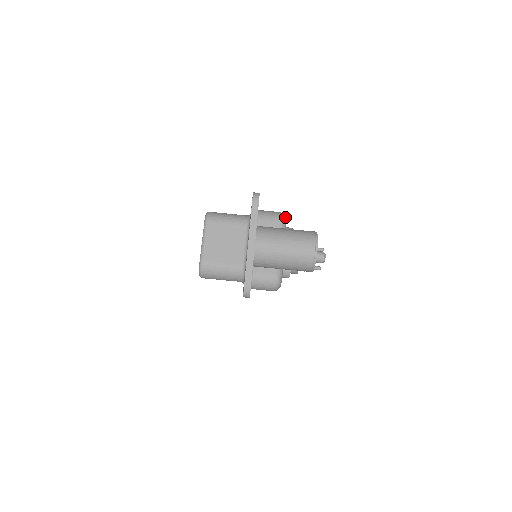
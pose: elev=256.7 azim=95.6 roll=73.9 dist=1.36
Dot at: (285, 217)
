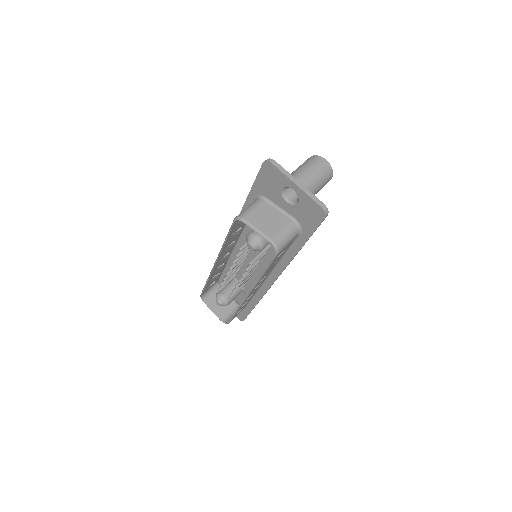
Dot at: occluded
